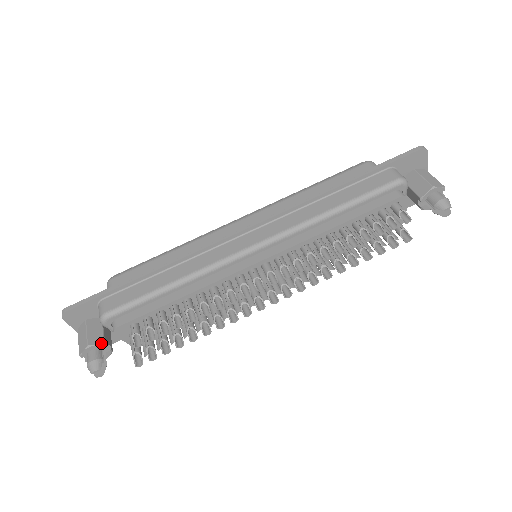
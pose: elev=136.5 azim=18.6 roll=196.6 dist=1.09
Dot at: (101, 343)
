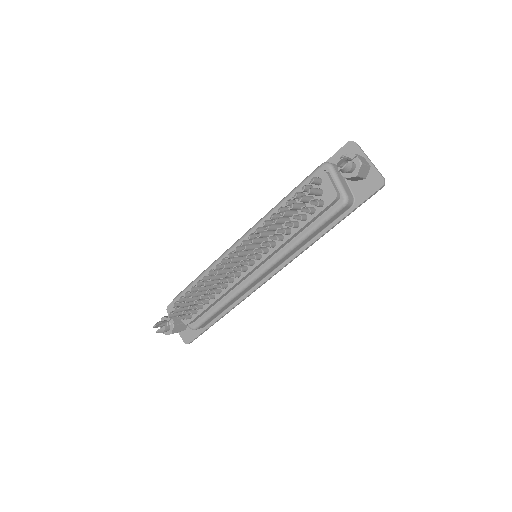
Dot at: occluded
